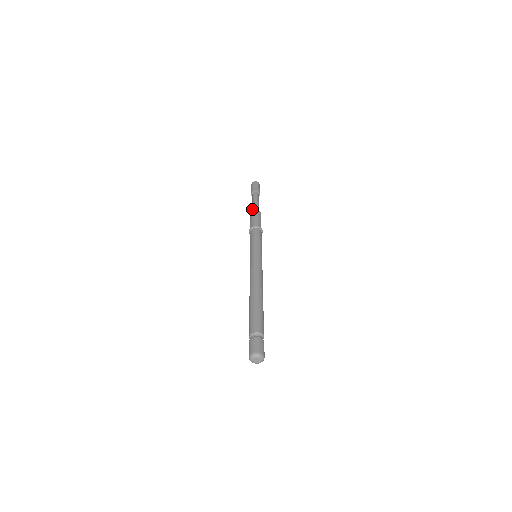
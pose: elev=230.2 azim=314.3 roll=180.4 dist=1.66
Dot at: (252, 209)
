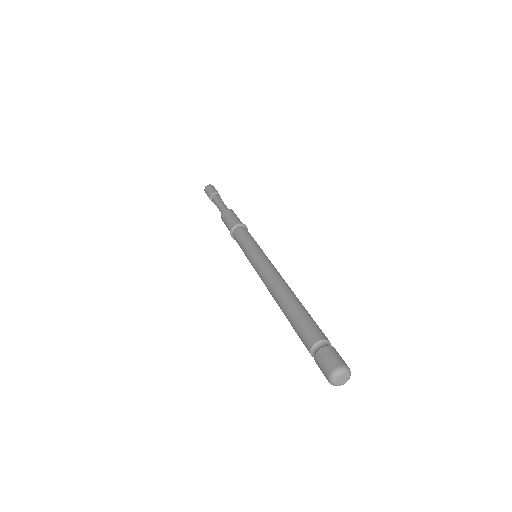
Dot at: (222, 208)
